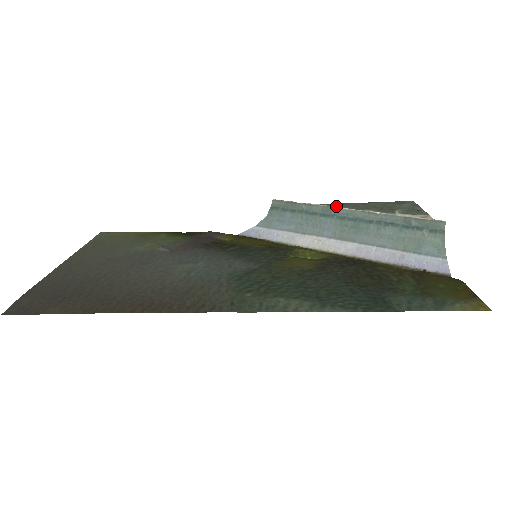
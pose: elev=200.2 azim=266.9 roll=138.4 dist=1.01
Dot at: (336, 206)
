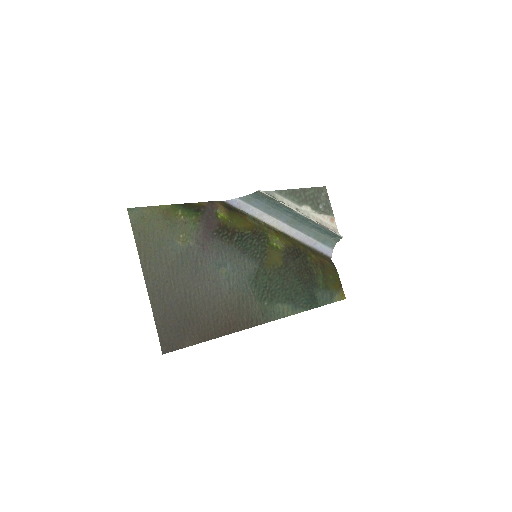
Dot at: (291, 196)
